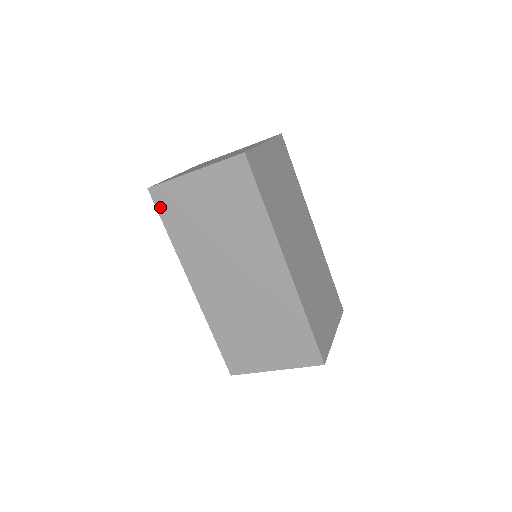
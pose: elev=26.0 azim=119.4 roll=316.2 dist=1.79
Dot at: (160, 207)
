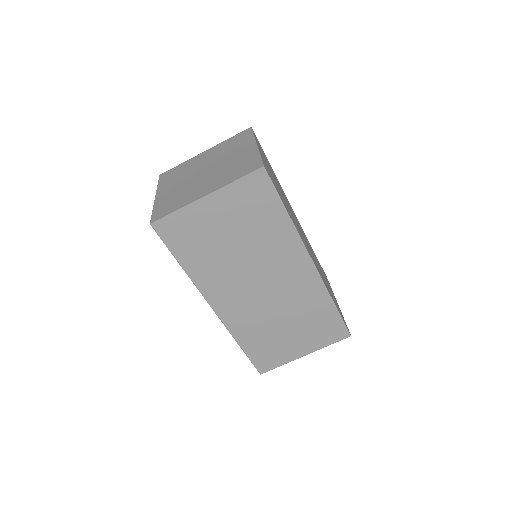
Dot at: (168, 240)
